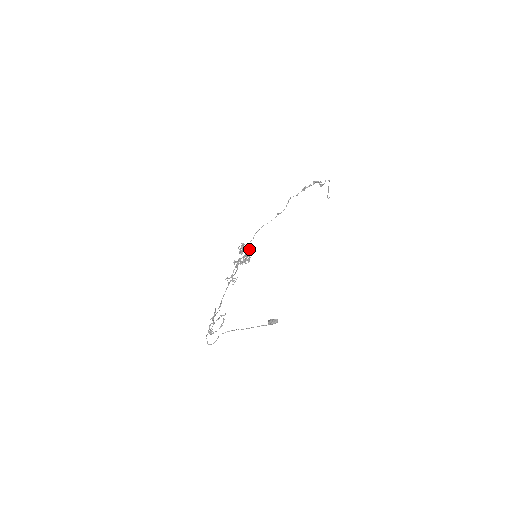
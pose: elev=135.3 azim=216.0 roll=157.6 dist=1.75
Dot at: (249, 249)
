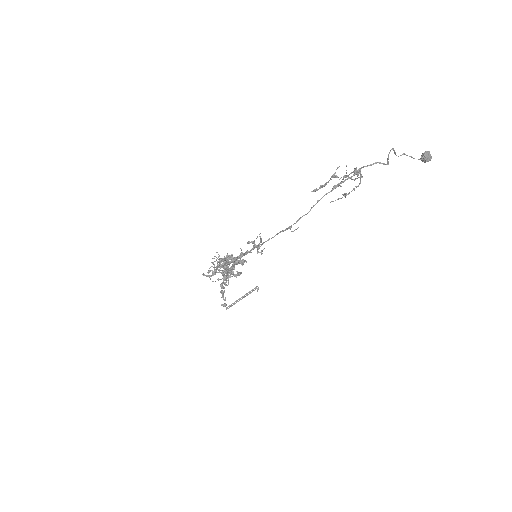
Dot at: occluded
